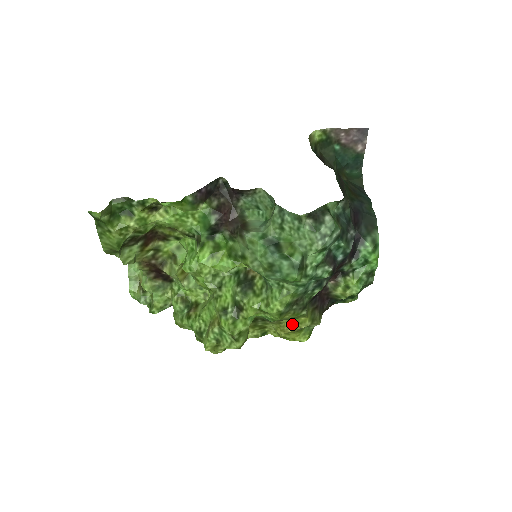
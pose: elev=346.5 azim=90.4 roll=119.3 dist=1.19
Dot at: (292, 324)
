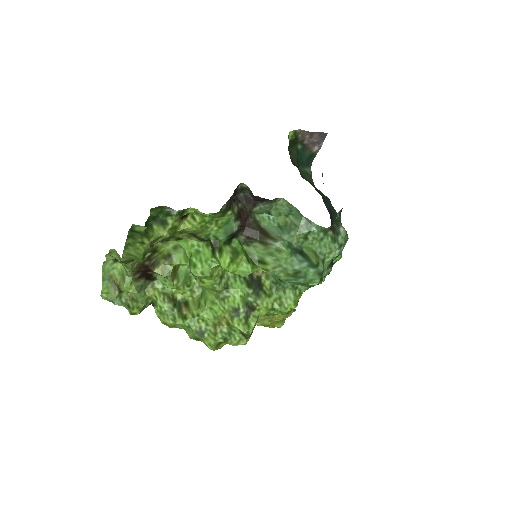
Dot at: (281, 315)
